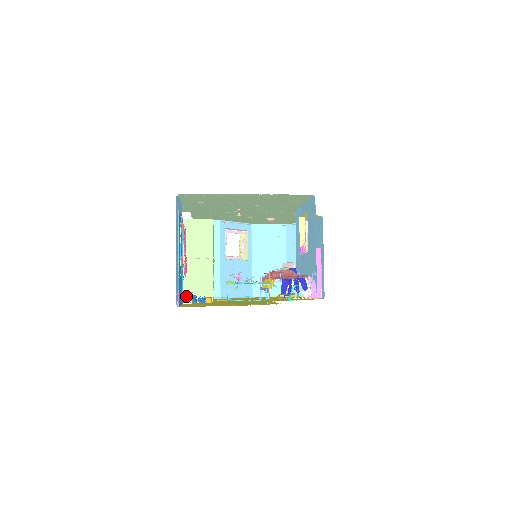
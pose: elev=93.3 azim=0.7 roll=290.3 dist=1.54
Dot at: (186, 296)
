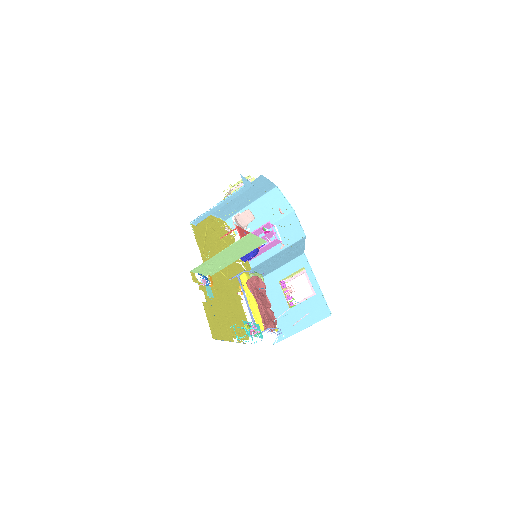
Dot at: (198, 270)
